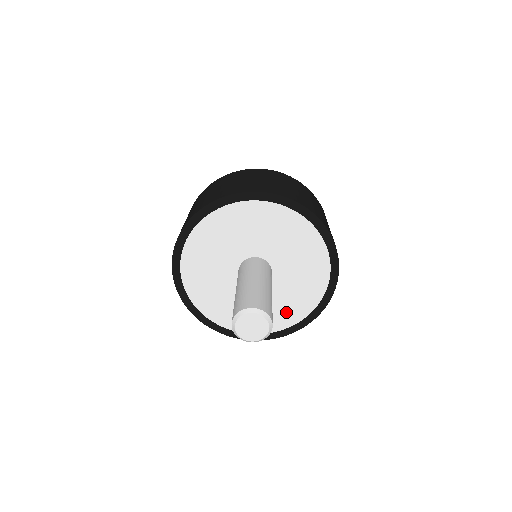
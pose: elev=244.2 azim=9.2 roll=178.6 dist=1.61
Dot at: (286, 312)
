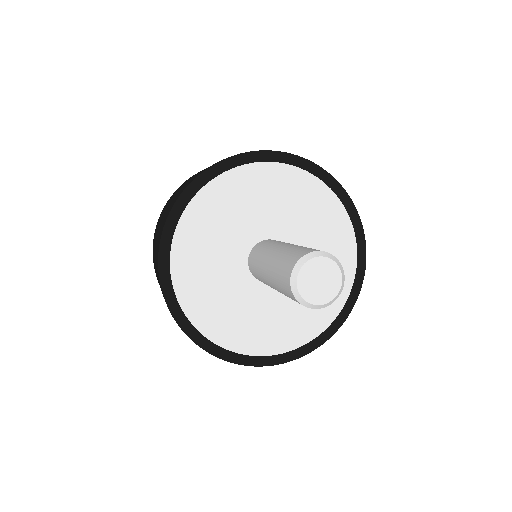
Dot at: (256, 333)
